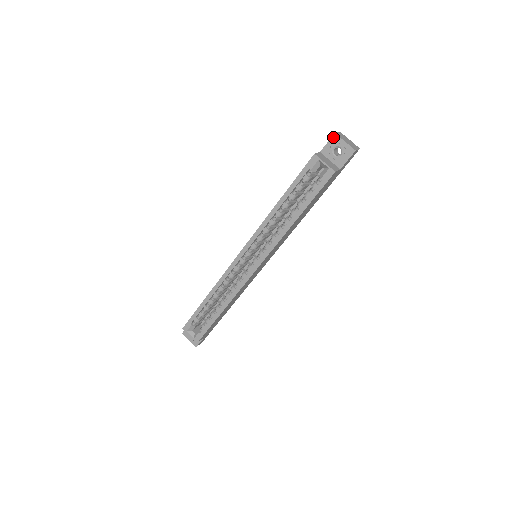
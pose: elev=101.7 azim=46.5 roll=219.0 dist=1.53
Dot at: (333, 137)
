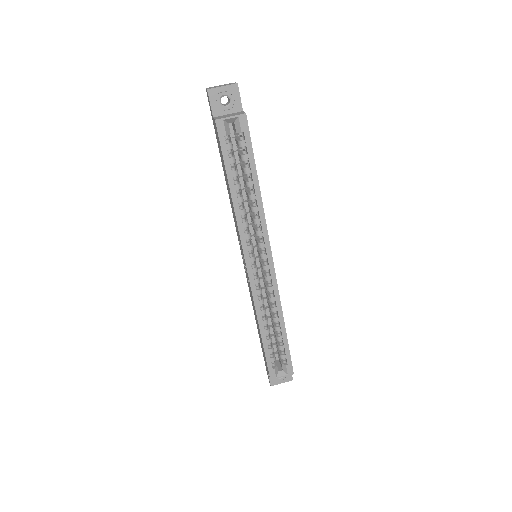
Dot at: (209, 94)
